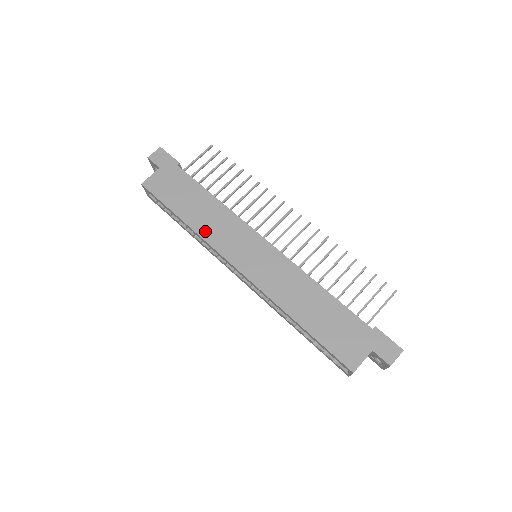
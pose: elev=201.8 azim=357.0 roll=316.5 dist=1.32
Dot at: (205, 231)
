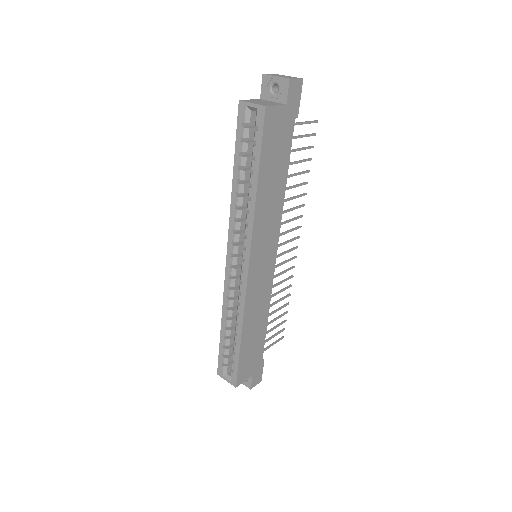
Dot at: (260, 214)
